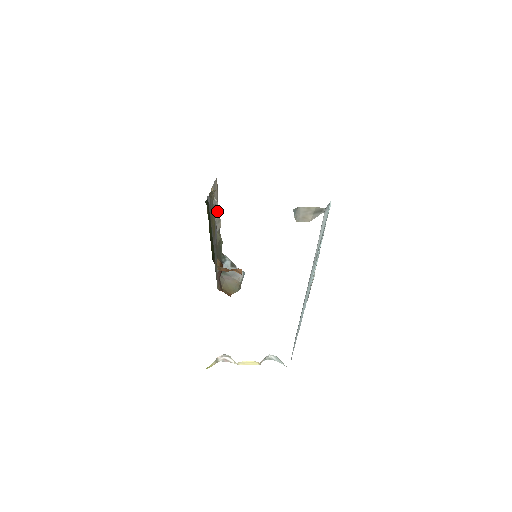
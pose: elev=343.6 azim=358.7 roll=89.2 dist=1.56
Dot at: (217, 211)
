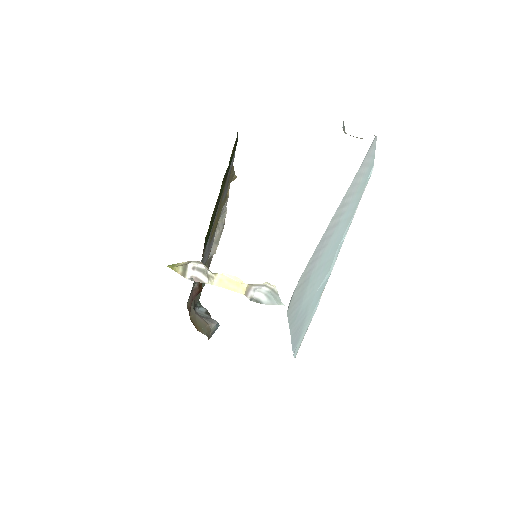
Dot at: (221, 225)
